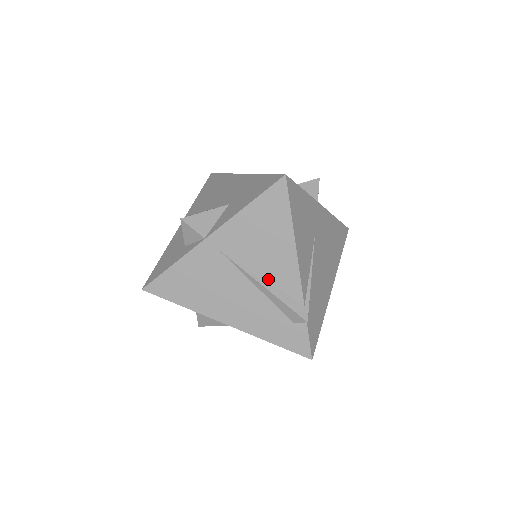
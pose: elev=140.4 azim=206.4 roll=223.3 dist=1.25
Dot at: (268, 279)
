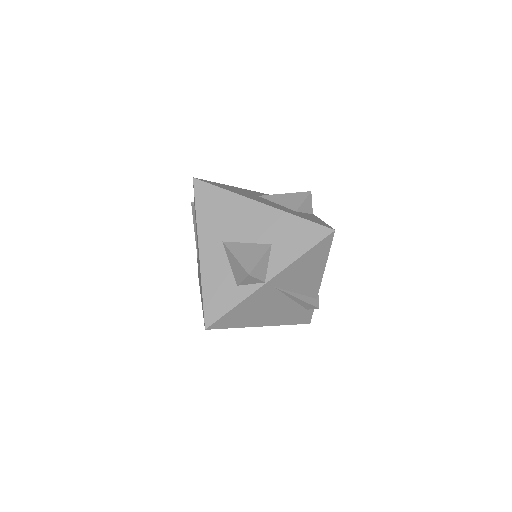
Dot at: (300, 292)
